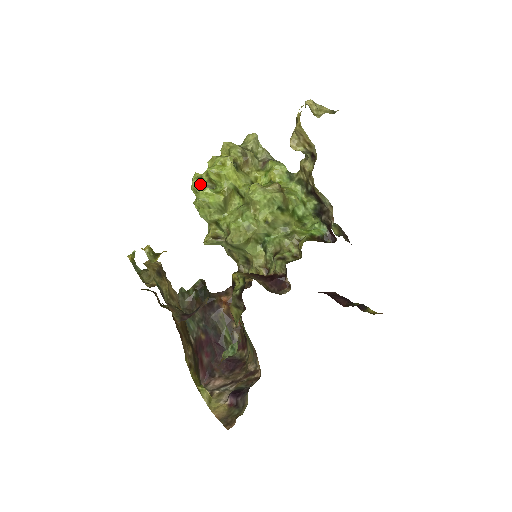
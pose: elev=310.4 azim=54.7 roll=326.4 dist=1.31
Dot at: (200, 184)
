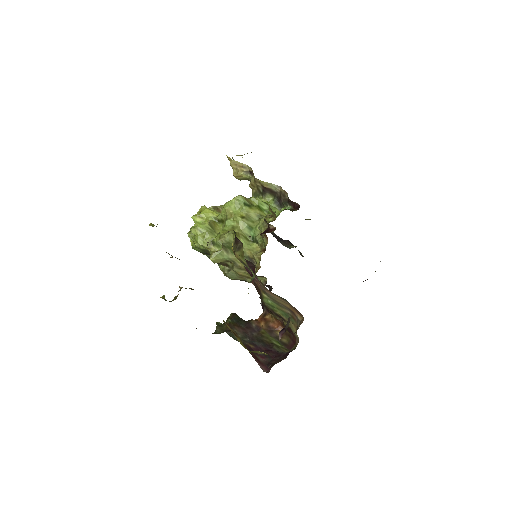
Dot at: occluded
